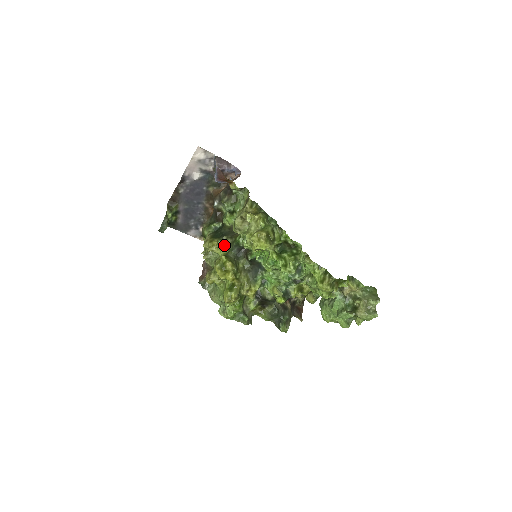
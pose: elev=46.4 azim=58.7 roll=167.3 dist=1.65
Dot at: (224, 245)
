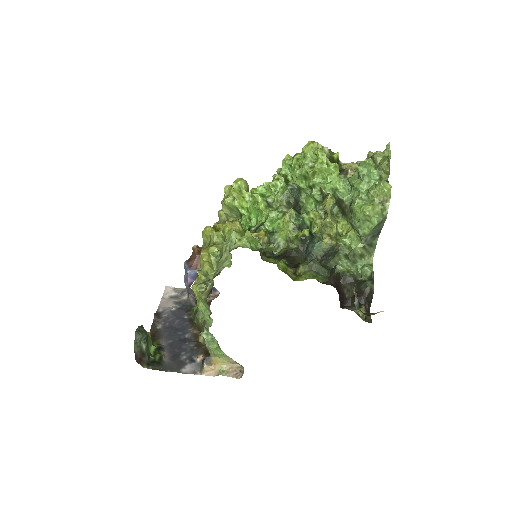
Dot at: occluded
